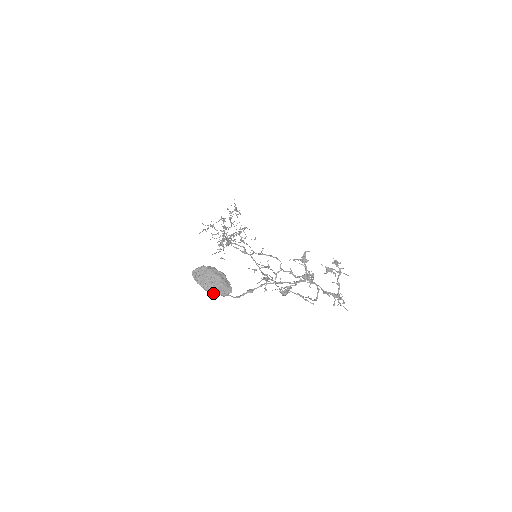
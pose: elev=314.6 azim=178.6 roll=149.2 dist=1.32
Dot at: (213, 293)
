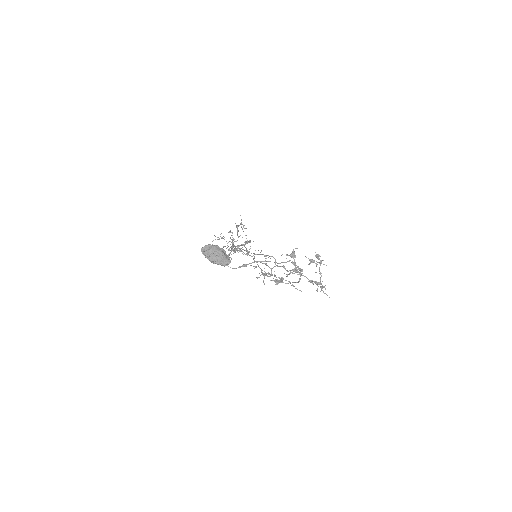
Dot at: (216, 263)
